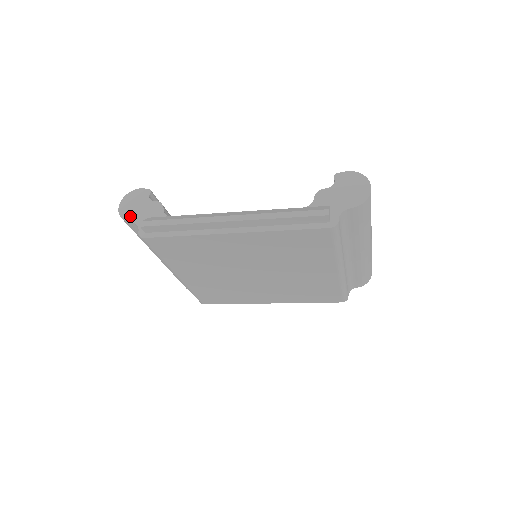
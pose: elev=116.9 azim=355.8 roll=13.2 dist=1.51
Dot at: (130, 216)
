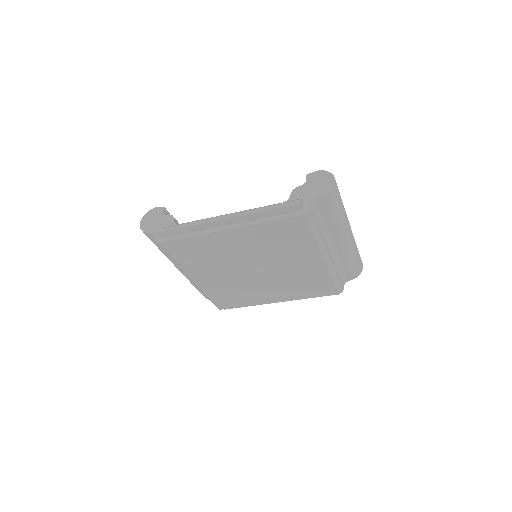
Dot at: (149, 228)
